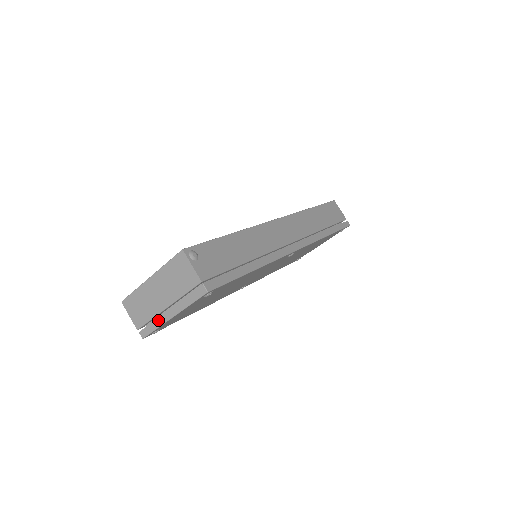
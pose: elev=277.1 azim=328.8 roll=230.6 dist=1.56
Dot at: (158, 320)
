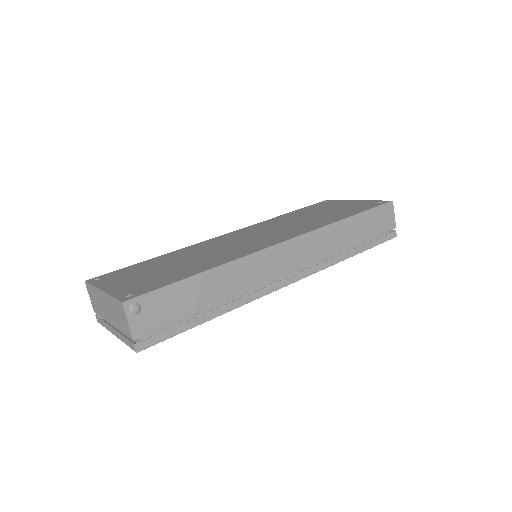
Dot at: (106, 324)
